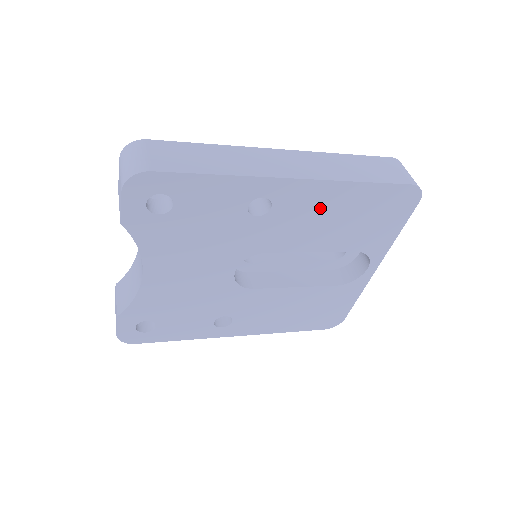
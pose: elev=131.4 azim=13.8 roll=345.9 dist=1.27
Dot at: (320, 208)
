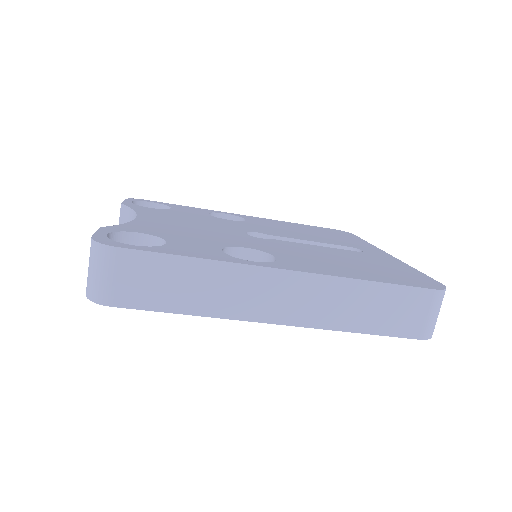
Dot at: occluded
